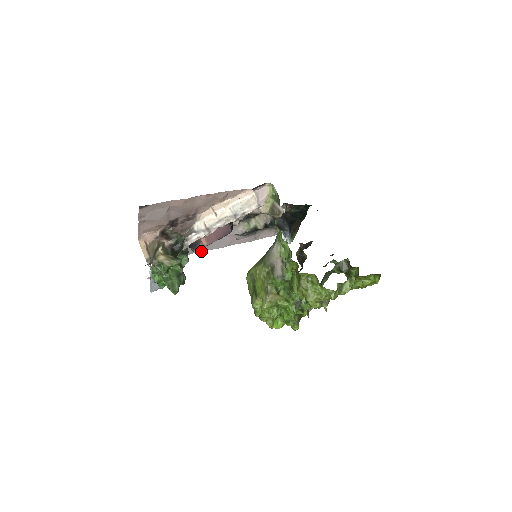
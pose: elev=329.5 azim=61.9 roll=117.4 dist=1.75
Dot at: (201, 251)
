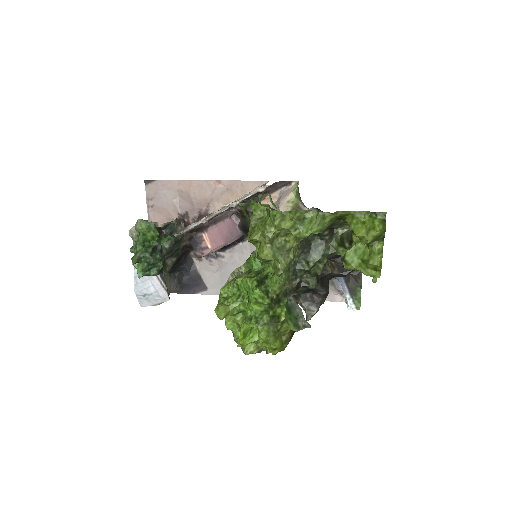
Dot at: occluded
